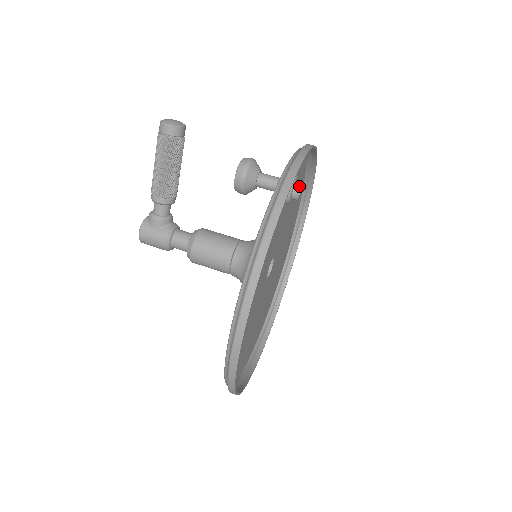
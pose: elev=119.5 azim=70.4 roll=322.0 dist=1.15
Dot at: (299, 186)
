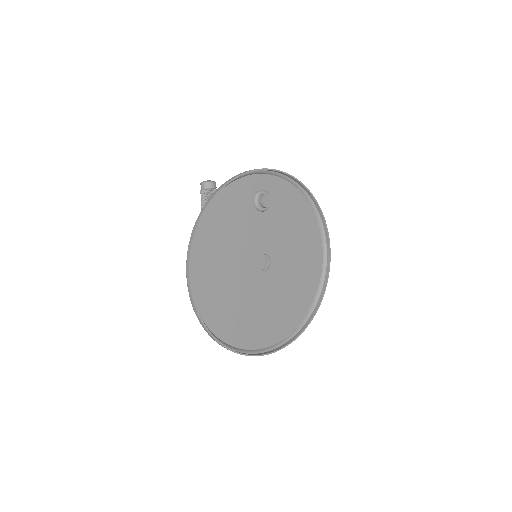
Dot at: (262, 196)
